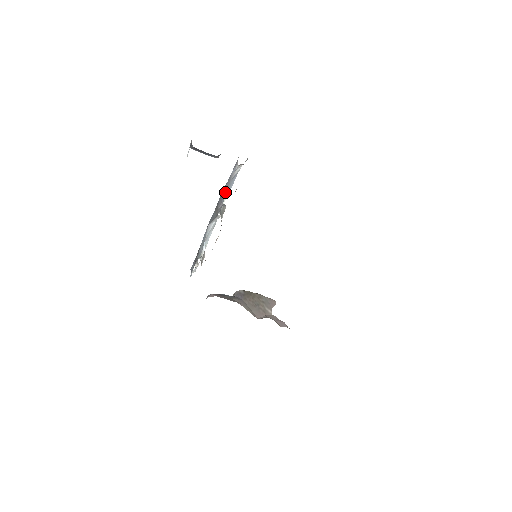
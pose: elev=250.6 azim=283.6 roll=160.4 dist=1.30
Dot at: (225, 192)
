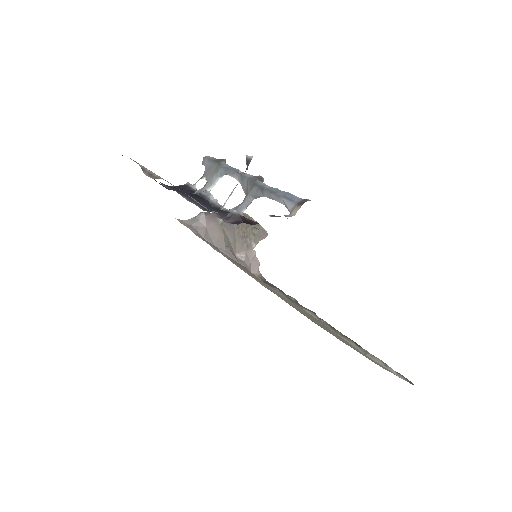
Dot at: (265, 195)
